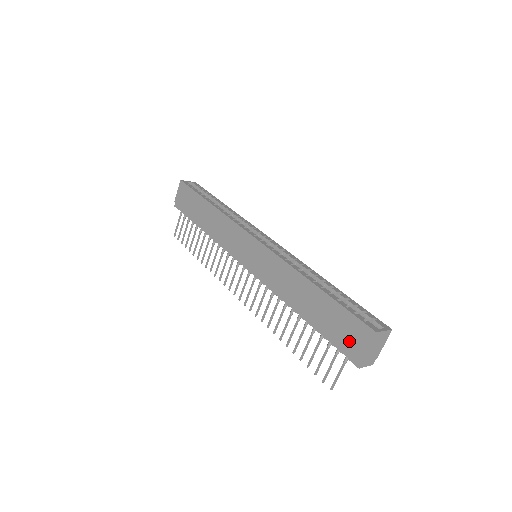
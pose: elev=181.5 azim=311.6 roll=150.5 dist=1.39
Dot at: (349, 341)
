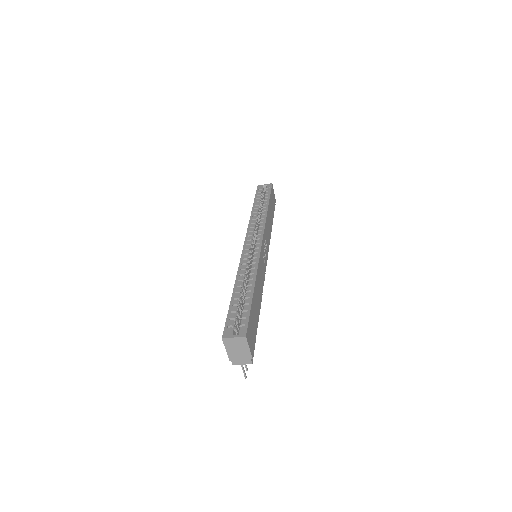
Dot at: occluded
